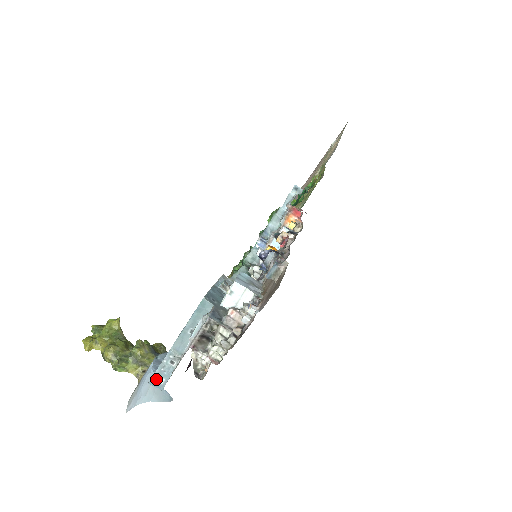
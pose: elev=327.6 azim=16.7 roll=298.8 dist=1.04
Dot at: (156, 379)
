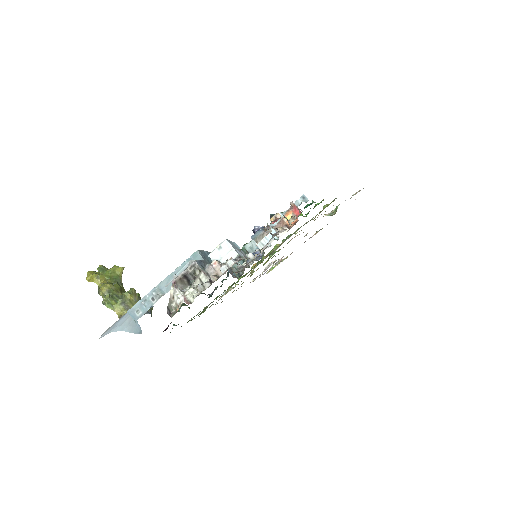
Dot at: (135, 310)
